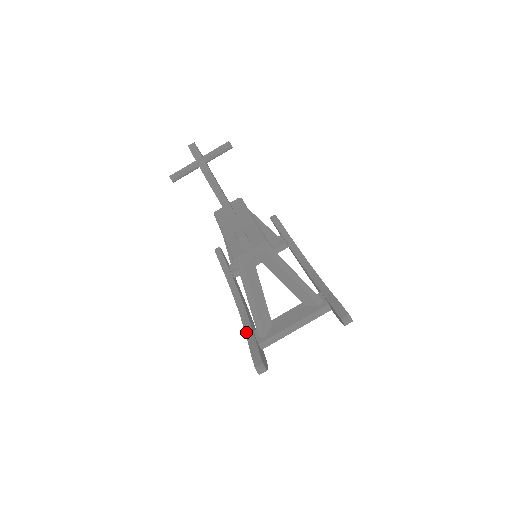
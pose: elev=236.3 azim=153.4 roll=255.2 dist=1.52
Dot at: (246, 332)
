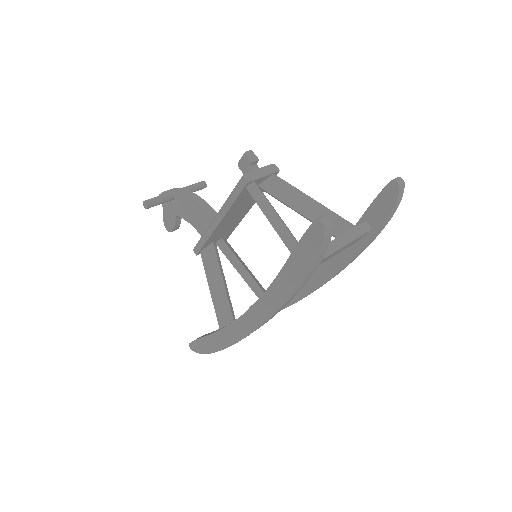
Dot at: (276, 276)
